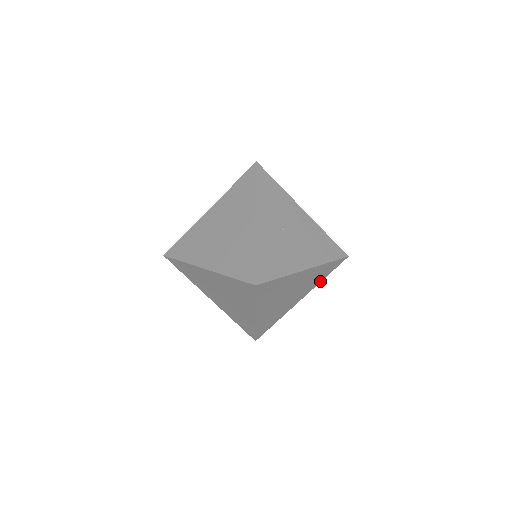
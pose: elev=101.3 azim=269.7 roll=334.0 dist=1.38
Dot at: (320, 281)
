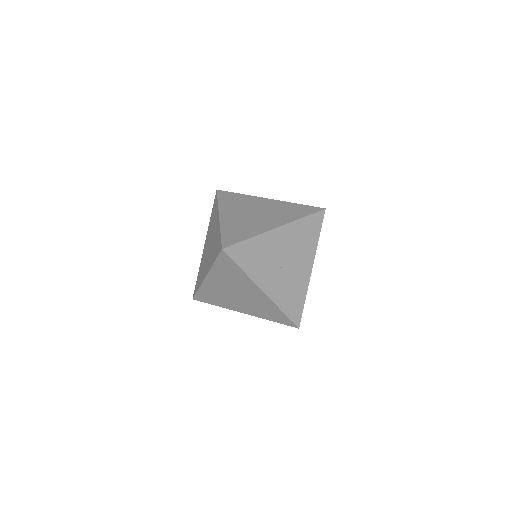
Dot at: occluded
